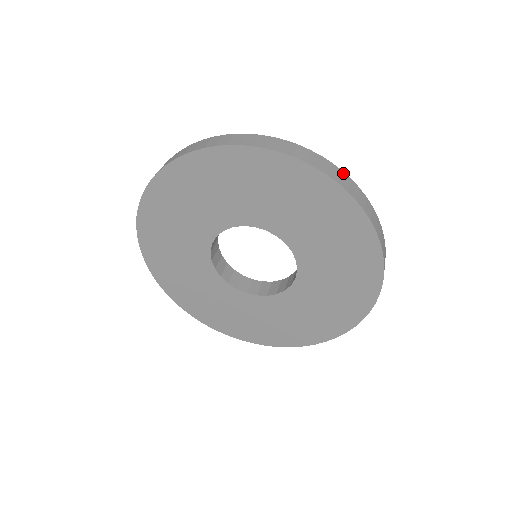
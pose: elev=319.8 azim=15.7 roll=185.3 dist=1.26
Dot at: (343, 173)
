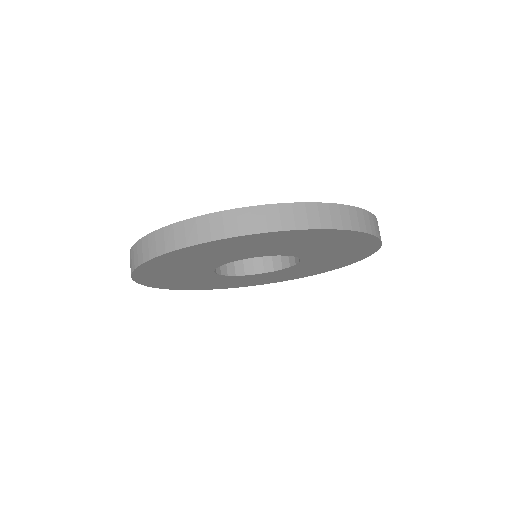
Dot at: occluded
